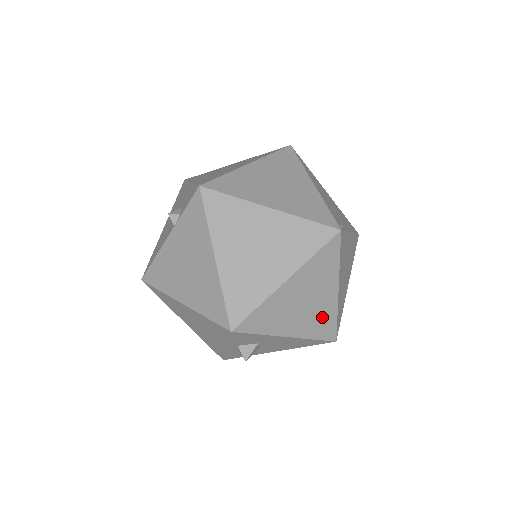
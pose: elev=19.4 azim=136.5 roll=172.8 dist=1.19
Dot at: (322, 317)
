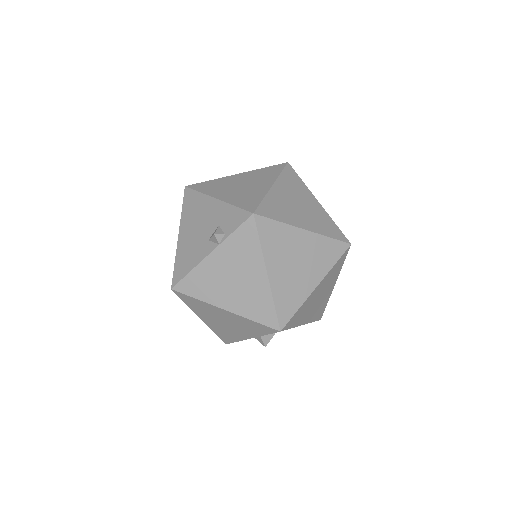
Dot at: (321, 305)
